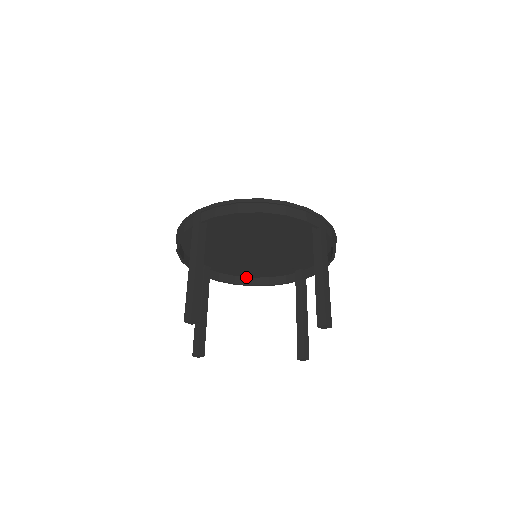
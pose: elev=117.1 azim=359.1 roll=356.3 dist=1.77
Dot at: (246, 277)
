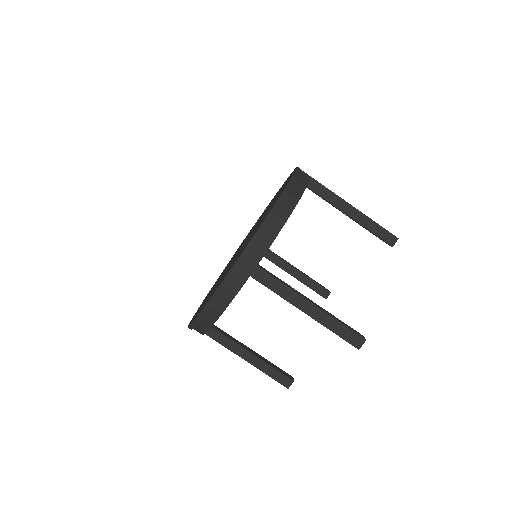
Dot at: occluded
